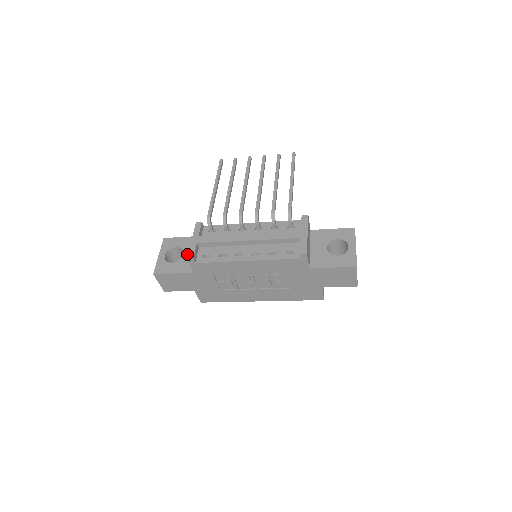
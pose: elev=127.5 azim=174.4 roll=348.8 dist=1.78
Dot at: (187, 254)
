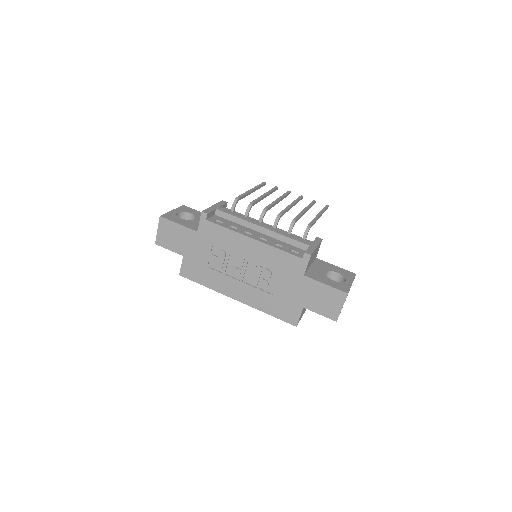
Dot at: (198, 220)
